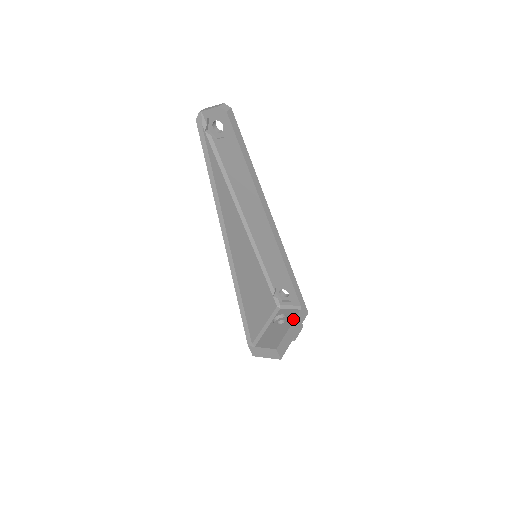
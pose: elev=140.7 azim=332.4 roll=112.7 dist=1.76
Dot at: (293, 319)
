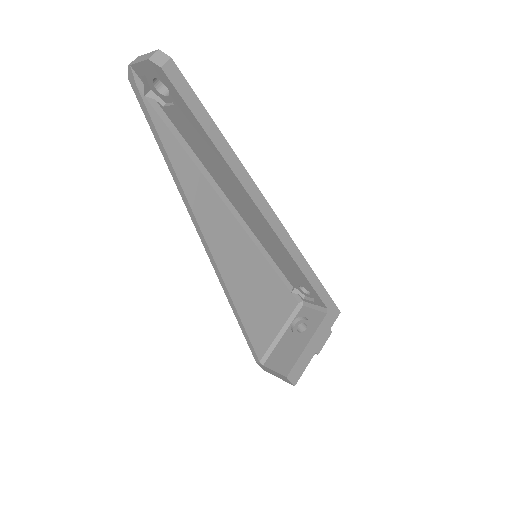
Dot at: (315, 329)
